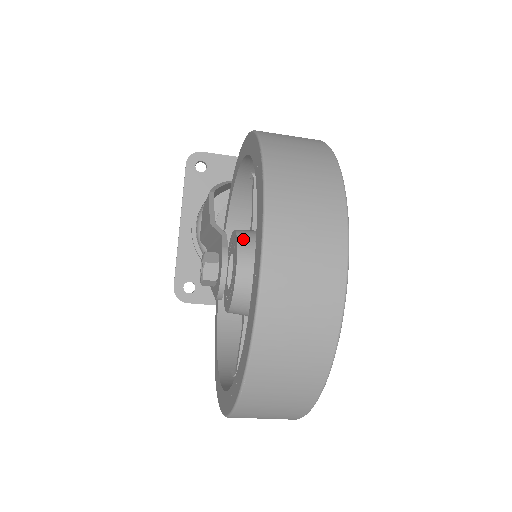
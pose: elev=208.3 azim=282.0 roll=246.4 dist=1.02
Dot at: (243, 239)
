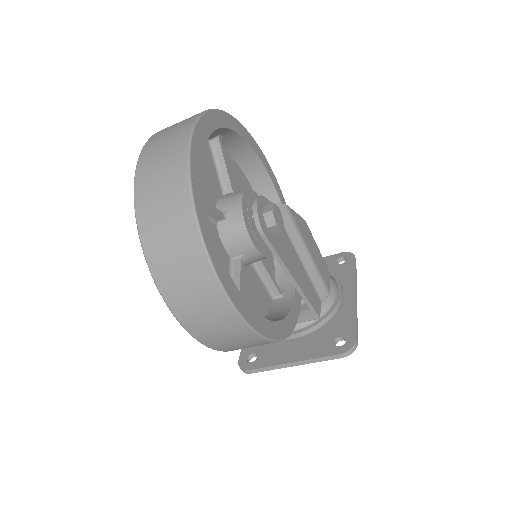
Dot at: occluded
